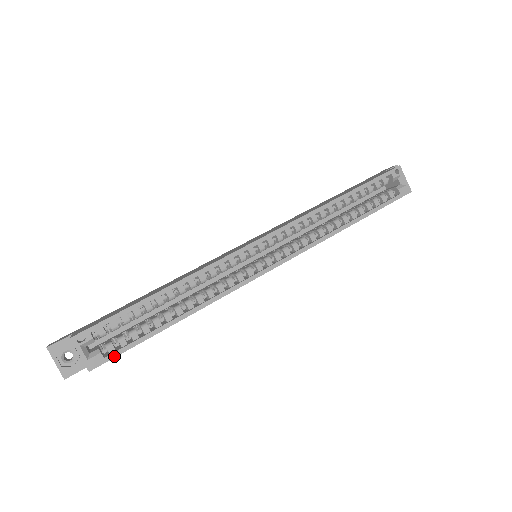
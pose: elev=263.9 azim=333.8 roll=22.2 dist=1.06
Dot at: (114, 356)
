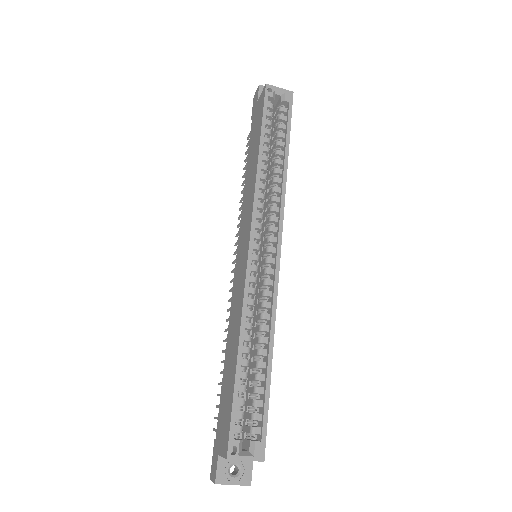
Dot at: (265, 432)
